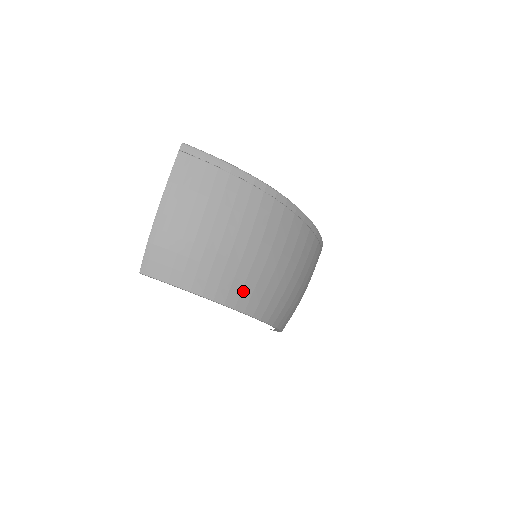
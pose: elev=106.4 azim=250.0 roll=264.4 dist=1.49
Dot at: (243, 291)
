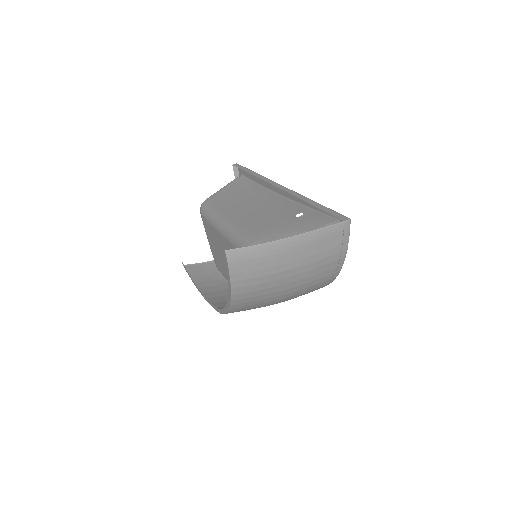
Dot at: (247, 306)
